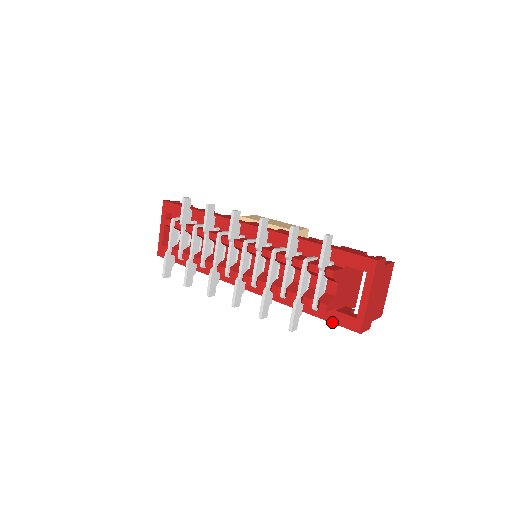
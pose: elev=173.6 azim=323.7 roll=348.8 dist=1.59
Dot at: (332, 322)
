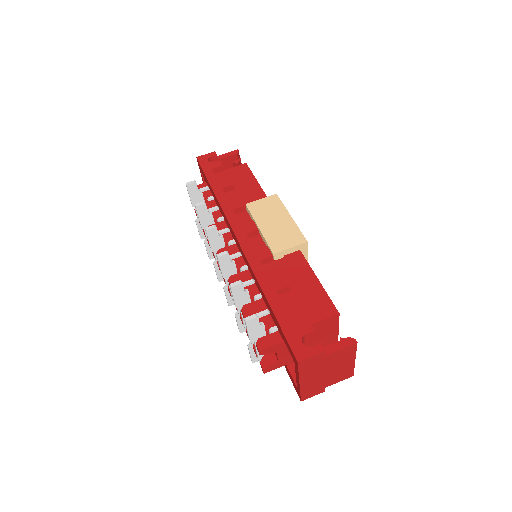
Dot at: (287, 372)
